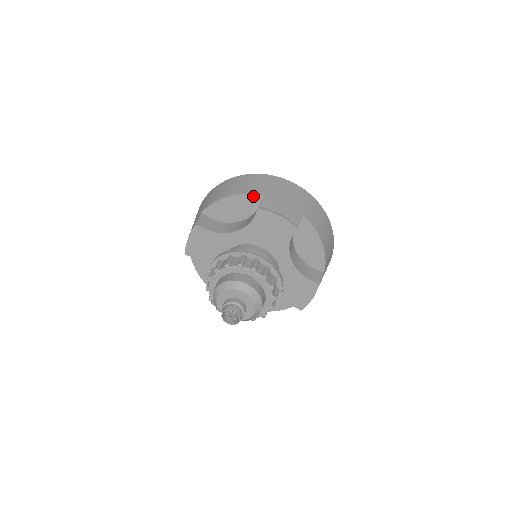
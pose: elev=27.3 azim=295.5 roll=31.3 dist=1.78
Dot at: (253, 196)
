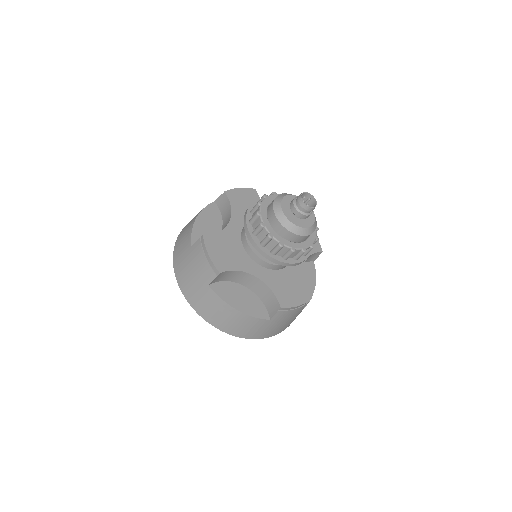
Dot at: occluded
